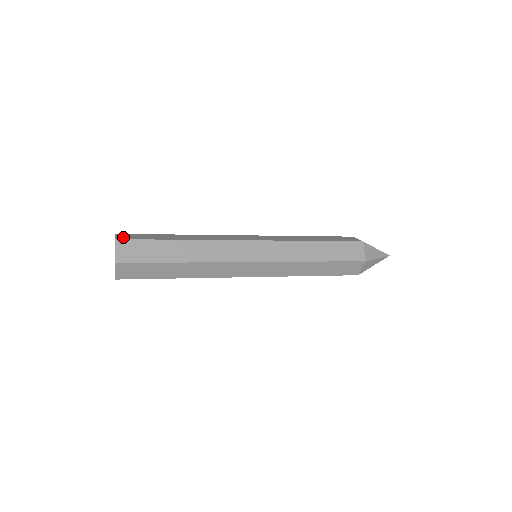
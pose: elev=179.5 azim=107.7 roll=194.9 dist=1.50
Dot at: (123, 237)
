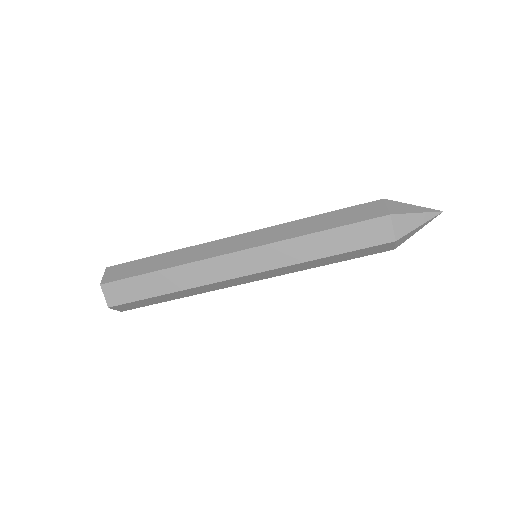
Dot at: occluded
